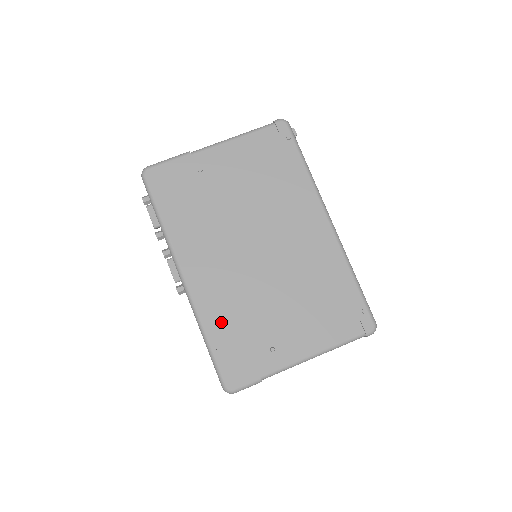
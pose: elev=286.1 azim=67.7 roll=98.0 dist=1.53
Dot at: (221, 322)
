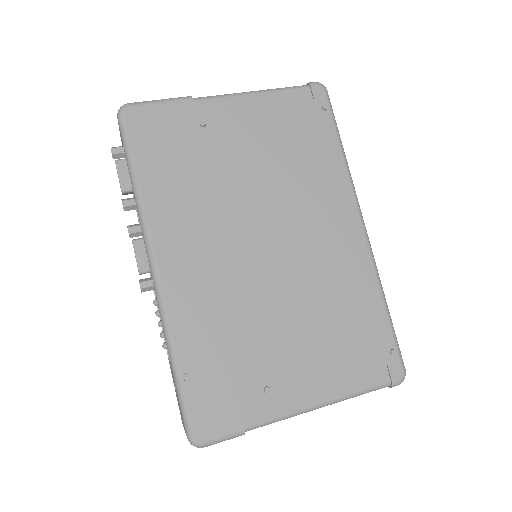
Dot at: (200, 340)
